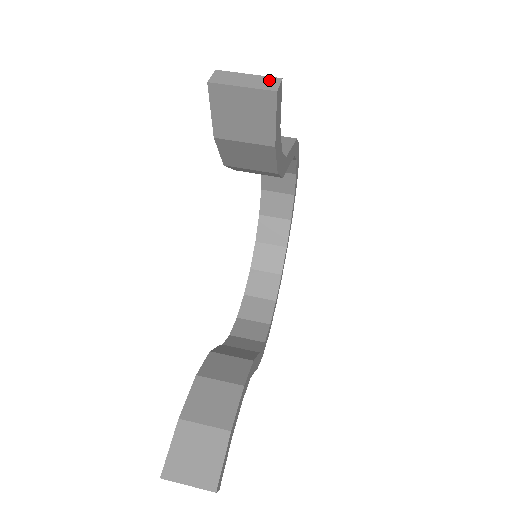
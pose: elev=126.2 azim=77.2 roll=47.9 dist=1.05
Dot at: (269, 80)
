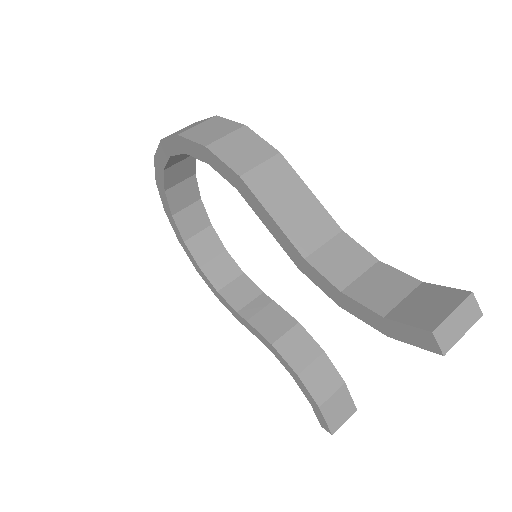
Dot at: (469, 305)
